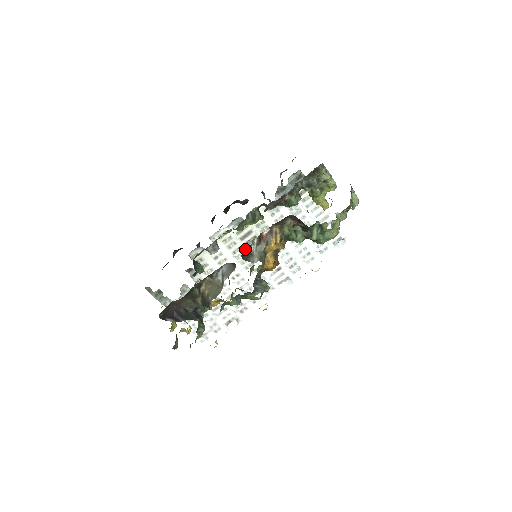
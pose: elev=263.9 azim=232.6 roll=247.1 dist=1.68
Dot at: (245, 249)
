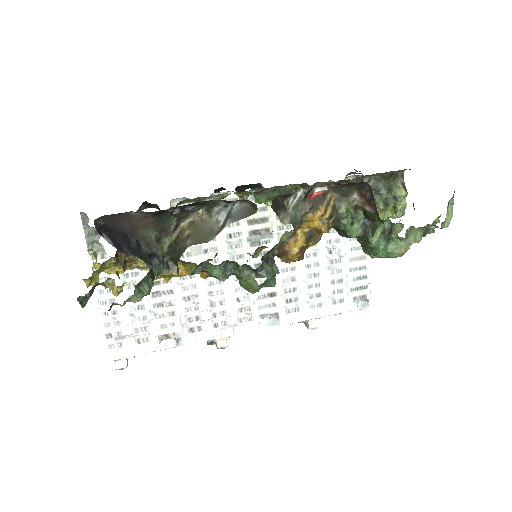
Dot at: (246, 239)
